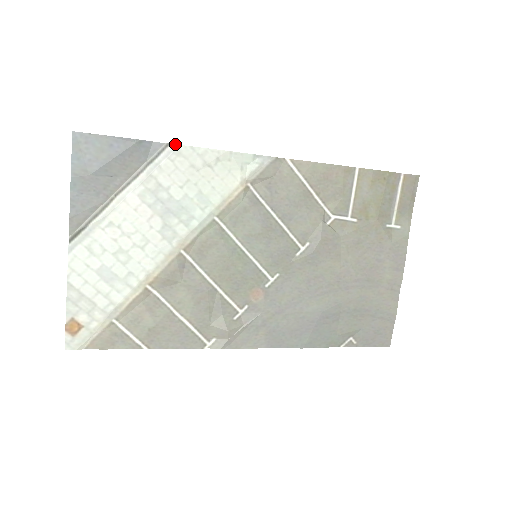
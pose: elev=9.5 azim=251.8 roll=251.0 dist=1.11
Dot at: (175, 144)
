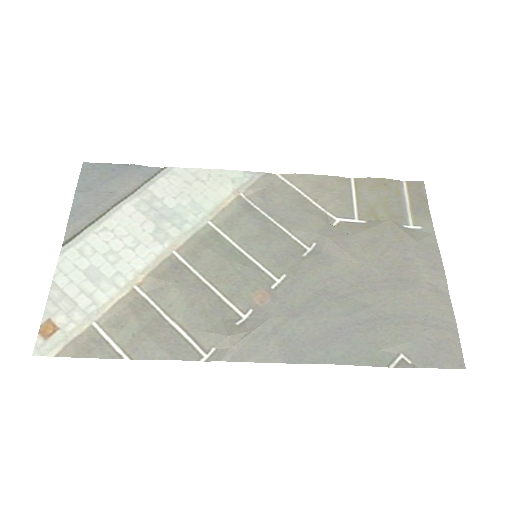
Dot at: (170, 167)
